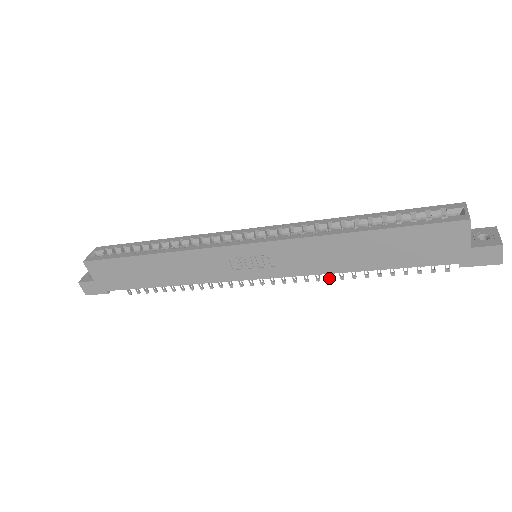
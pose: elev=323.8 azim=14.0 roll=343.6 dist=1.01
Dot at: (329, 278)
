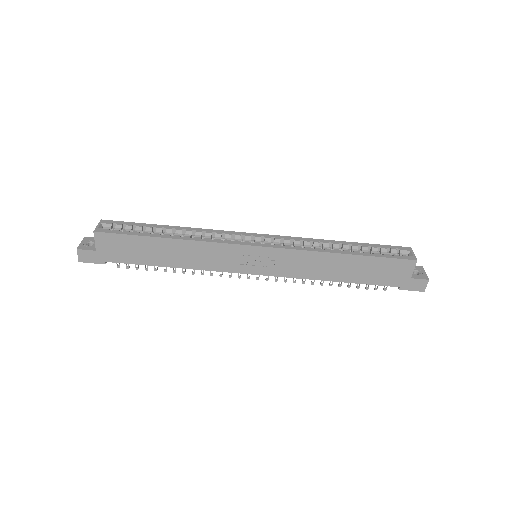
Dot at: (303, 282)
